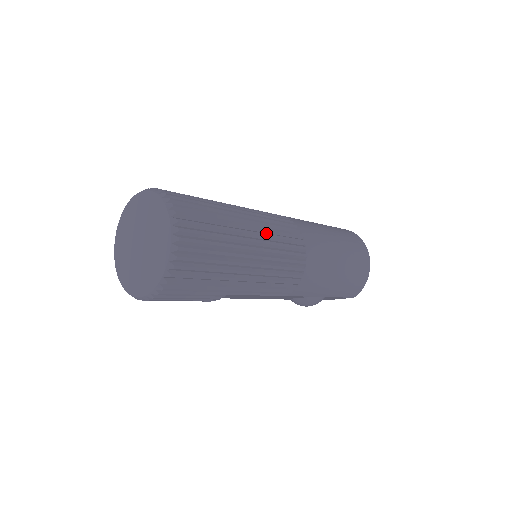
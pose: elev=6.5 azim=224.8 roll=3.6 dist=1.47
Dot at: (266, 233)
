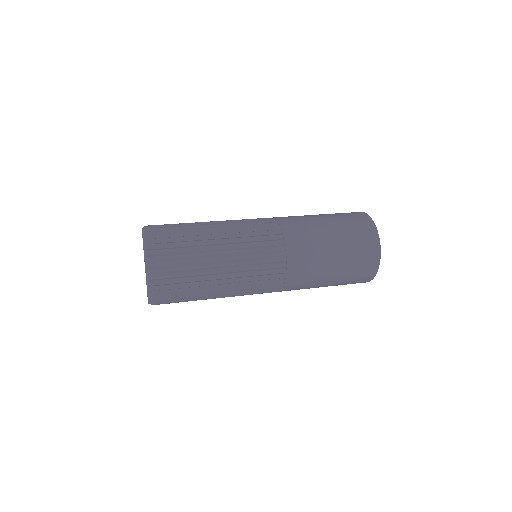
Dot at: (241, 273)
